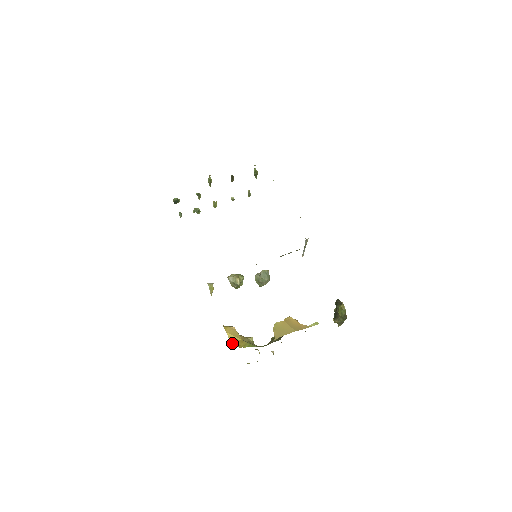
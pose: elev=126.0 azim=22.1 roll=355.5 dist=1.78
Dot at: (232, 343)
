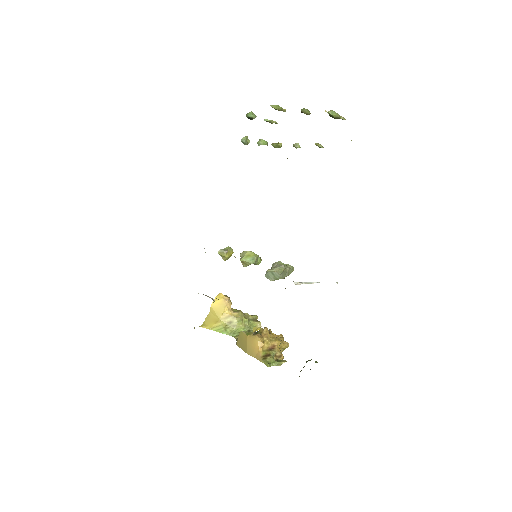
Dot at: (205, 319)
